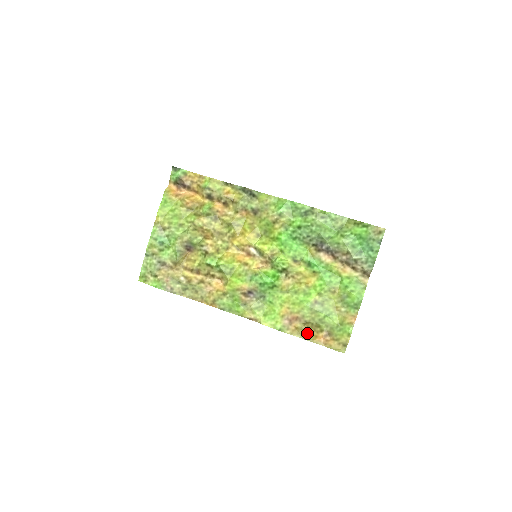
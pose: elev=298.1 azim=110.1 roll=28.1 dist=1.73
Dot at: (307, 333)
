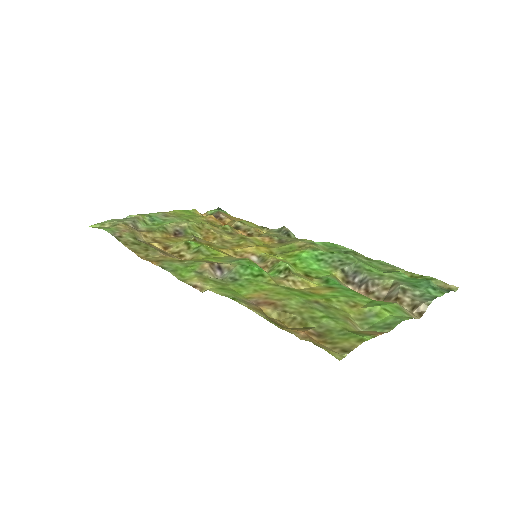
Dot at: (277, 323)
